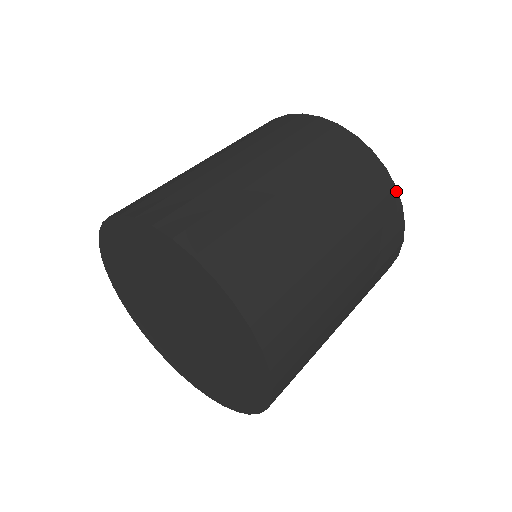
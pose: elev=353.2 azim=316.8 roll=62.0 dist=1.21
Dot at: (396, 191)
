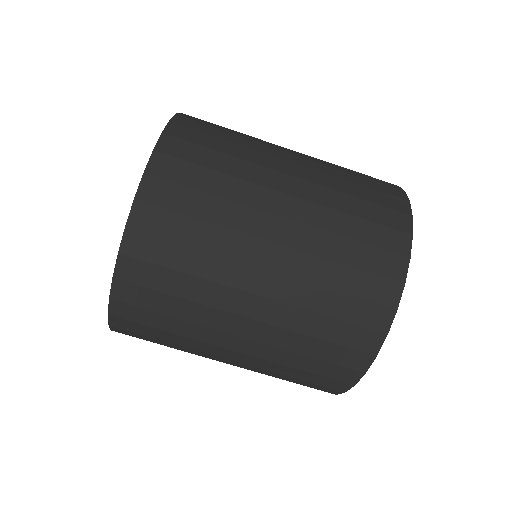
Dot at: (407, 261)
